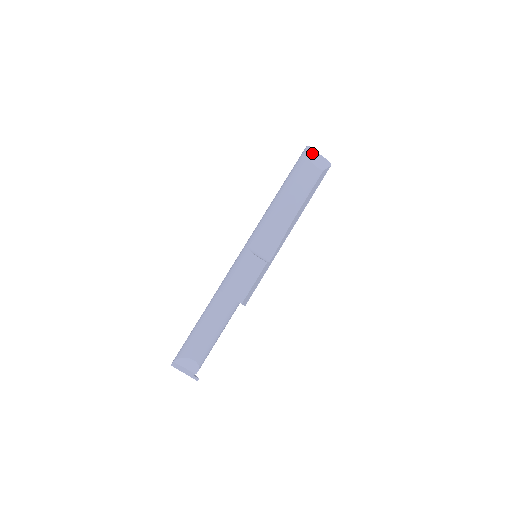
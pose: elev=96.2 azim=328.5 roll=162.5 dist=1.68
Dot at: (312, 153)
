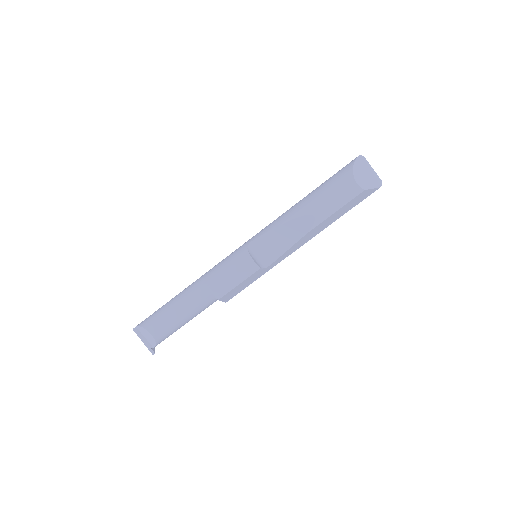
Dot at: (362, 165)
